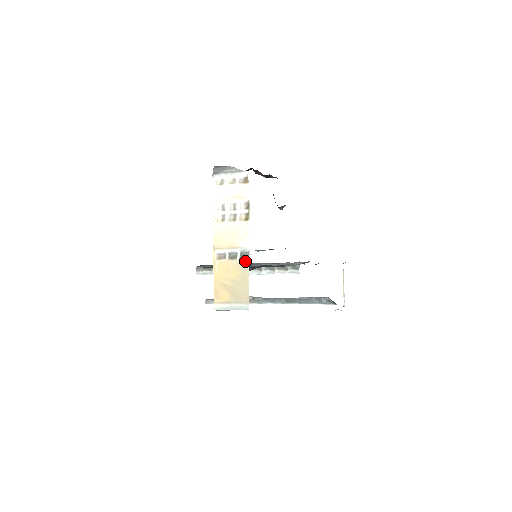
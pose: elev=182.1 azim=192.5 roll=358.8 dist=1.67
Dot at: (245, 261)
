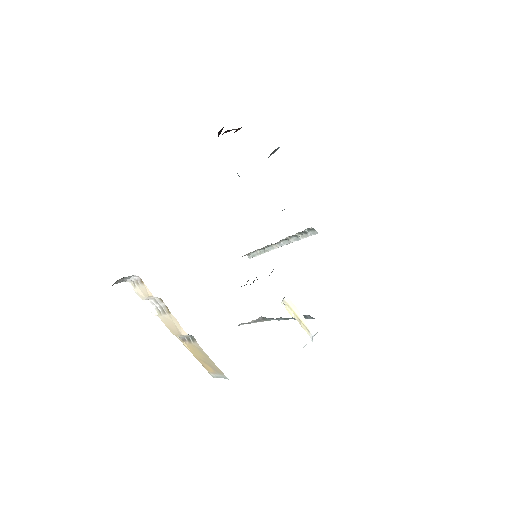
Dot at: (196, 343)
